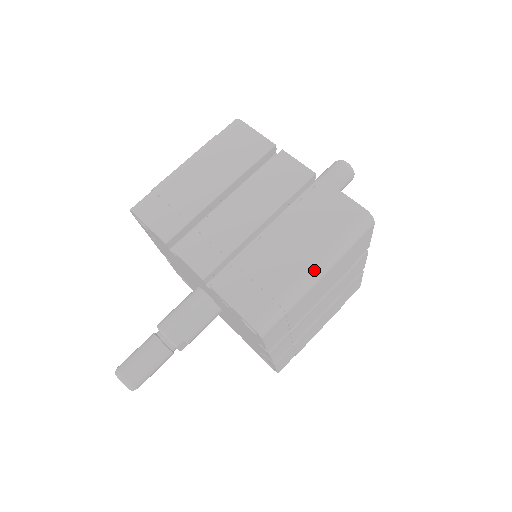
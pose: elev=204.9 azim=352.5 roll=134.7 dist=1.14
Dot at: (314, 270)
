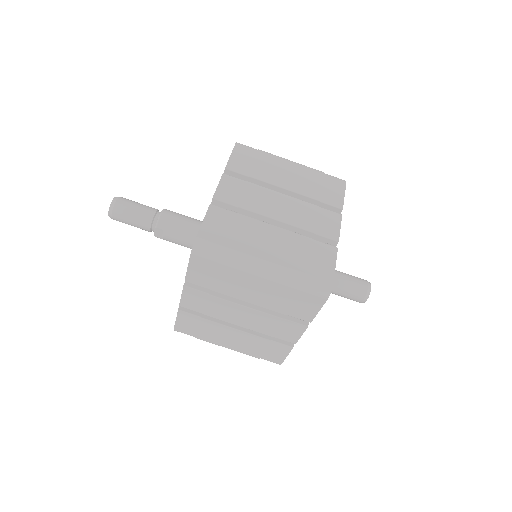
Dot at: (263, 265)
